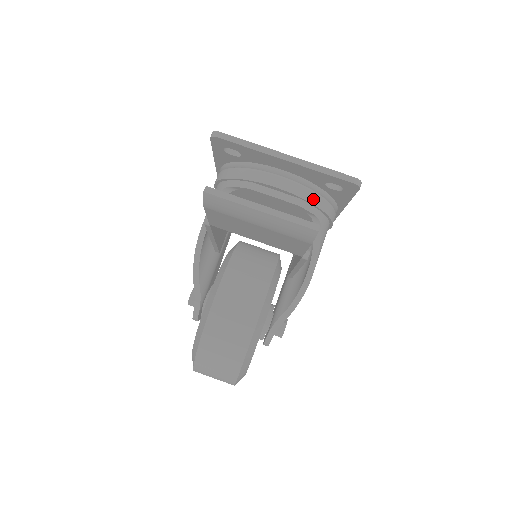
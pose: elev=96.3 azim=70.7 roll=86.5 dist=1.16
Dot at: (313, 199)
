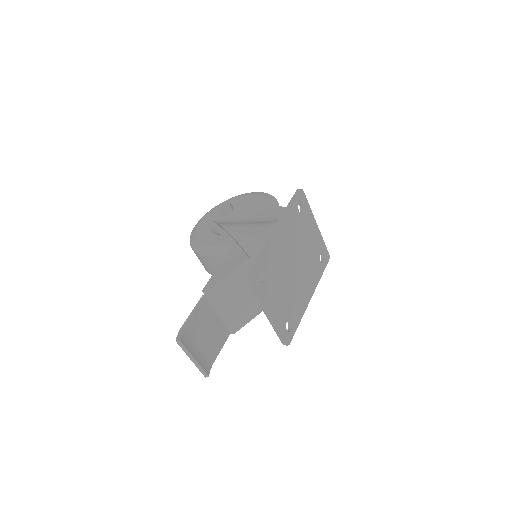
Dot at: occluded
